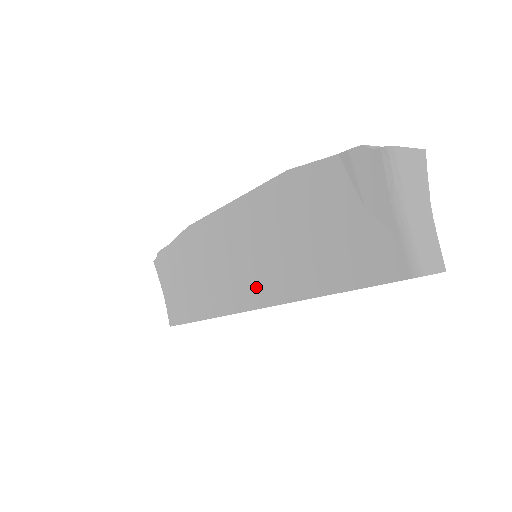
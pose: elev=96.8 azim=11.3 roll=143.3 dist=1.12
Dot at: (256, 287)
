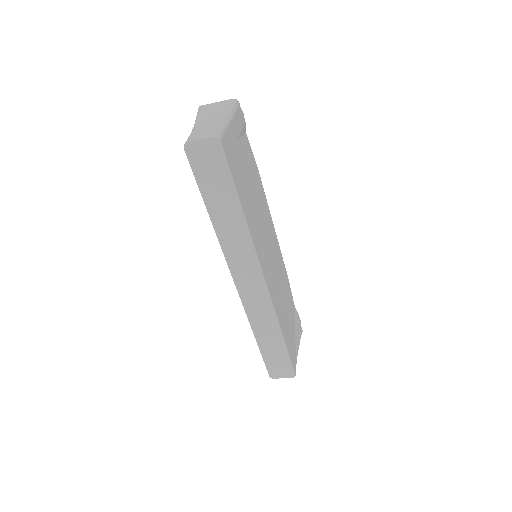
Dot at: occluded
